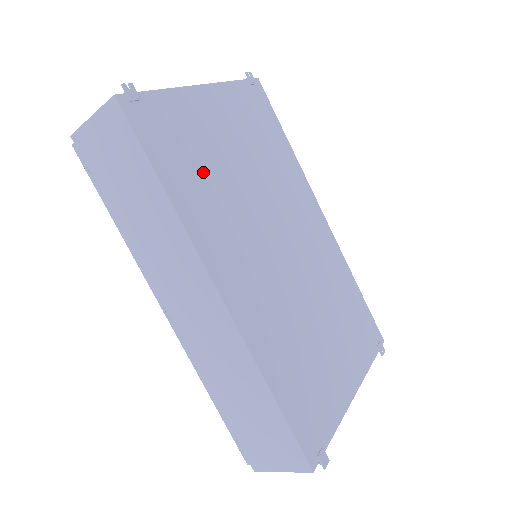
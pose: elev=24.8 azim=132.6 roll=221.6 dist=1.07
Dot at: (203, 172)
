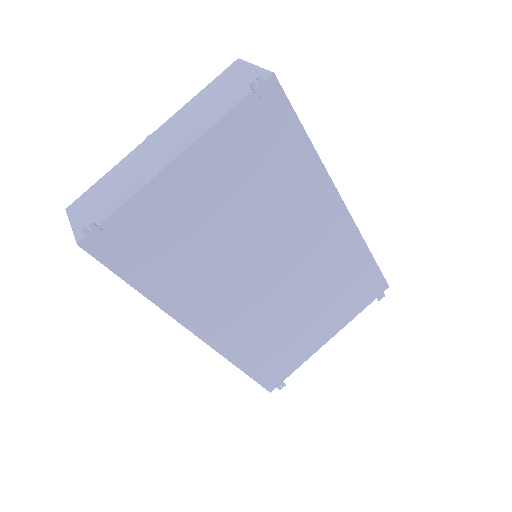
Dot at: (180, 255)
